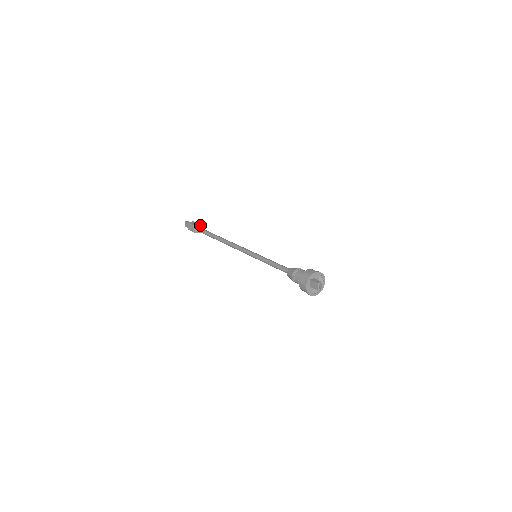
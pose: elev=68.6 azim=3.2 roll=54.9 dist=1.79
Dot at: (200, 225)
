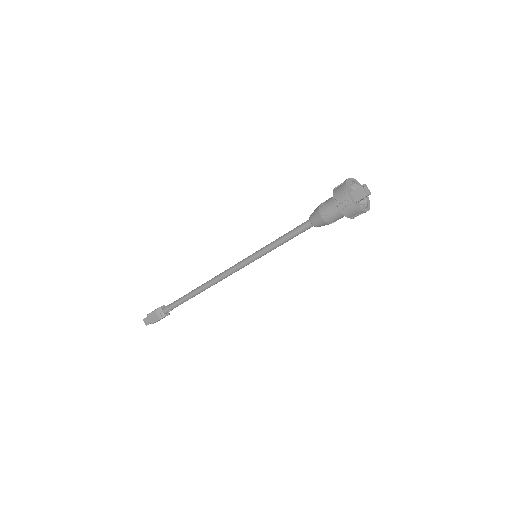
Dot at: (164, 305)
